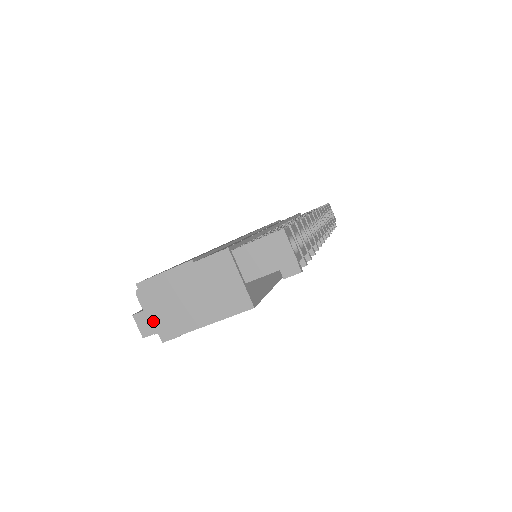
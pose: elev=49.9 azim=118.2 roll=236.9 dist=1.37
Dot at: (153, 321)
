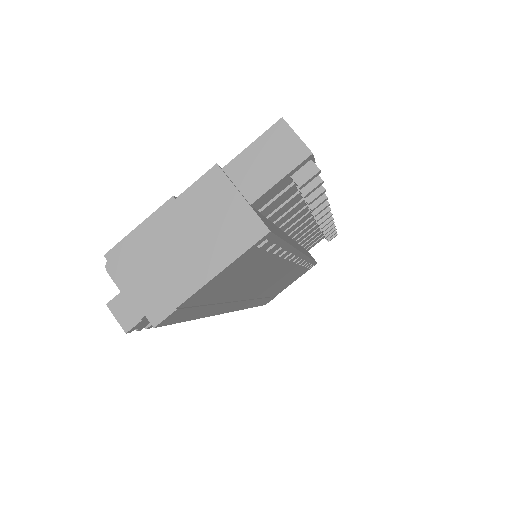
Dot at: (135, 300)
